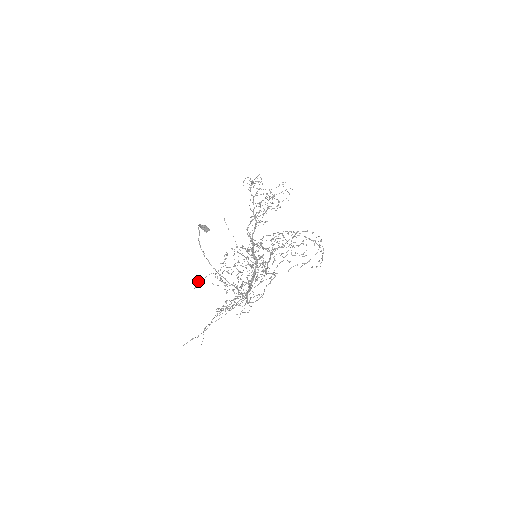
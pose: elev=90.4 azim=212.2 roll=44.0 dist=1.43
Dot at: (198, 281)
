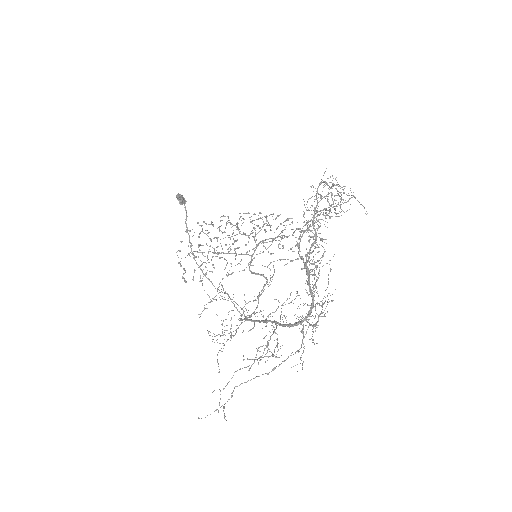
Dot at: occluded
